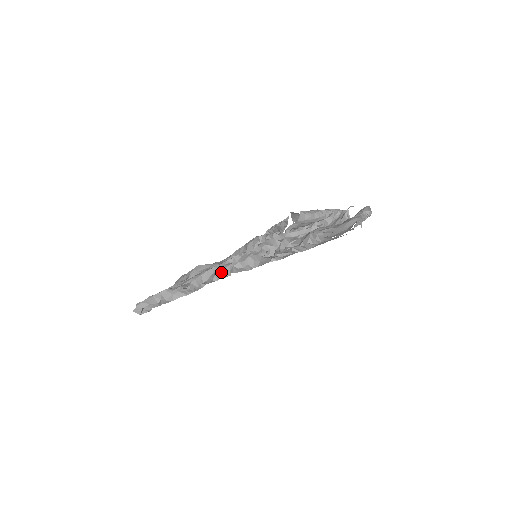
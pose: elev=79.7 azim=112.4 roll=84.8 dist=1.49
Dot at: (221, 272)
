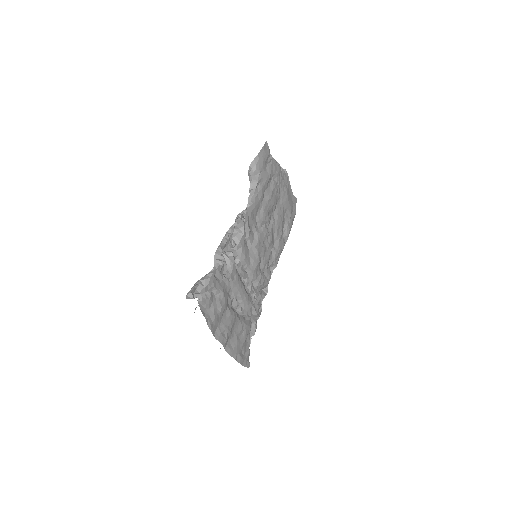
Dot at: (229, 250)
